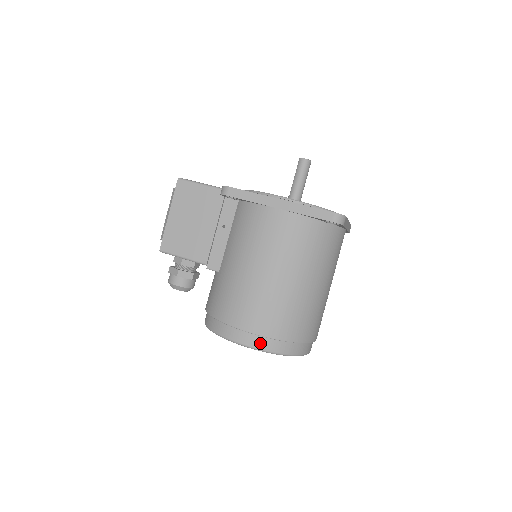
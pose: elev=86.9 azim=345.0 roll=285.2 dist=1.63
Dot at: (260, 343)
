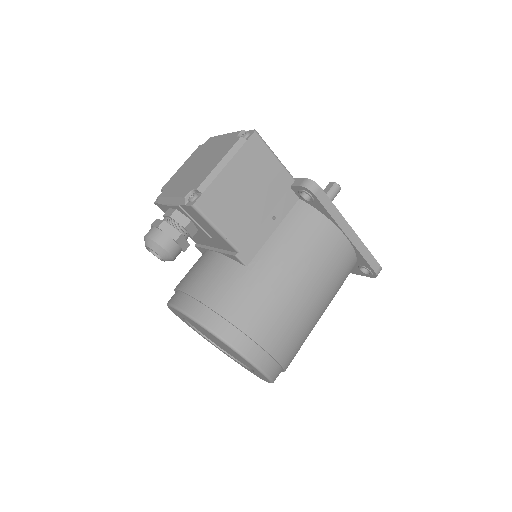
Dot at: (270, 367)
